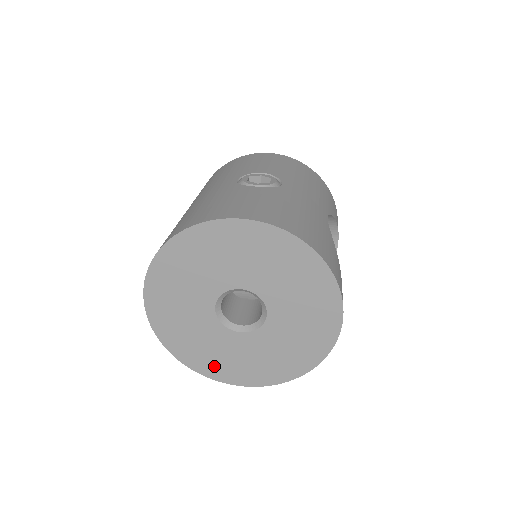
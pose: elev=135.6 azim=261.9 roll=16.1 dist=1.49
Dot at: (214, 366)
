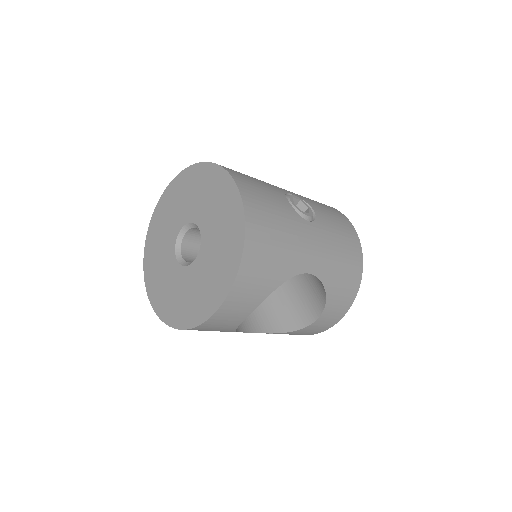
Dot at: (151, 268)
